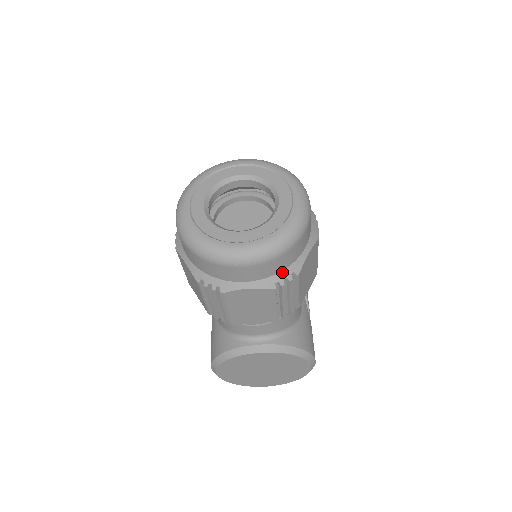
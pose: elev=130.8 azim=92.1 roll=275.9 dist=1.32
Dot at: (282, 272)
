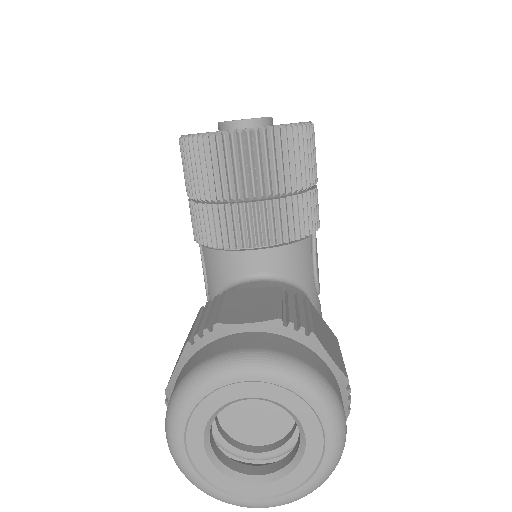
Dot at: occluded
